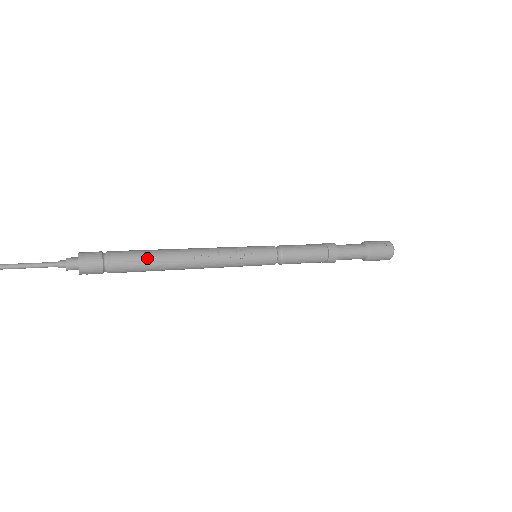
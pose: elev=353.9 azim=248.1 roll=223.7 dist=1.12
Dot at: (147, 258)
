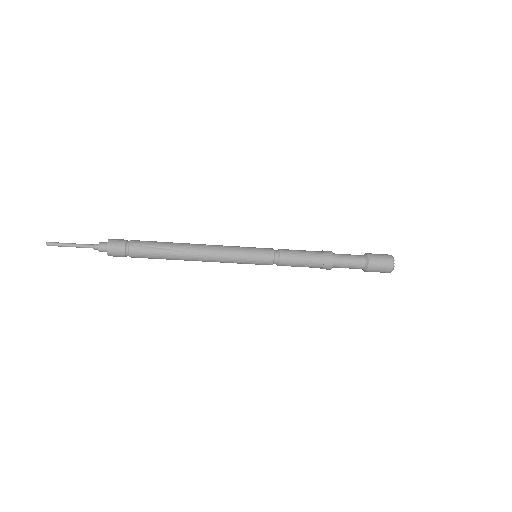
Dot at: (160, 245)
